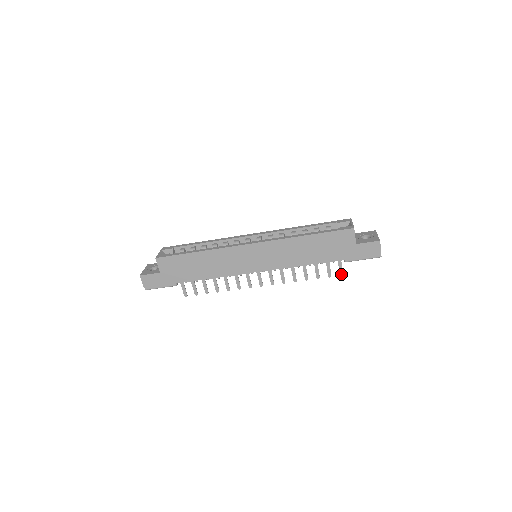
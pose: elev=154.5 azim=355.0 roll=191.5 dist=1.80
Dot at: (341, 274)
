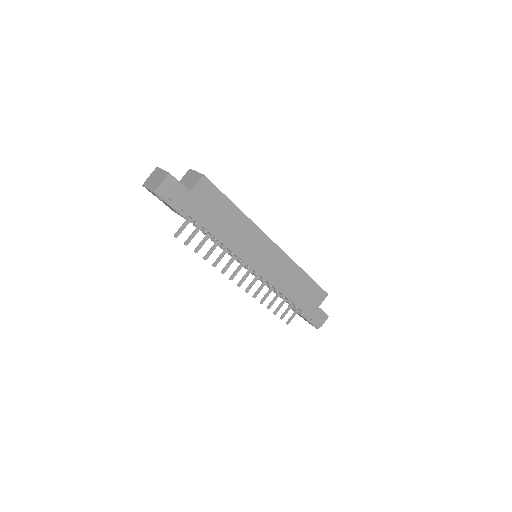
Dot at: (288, 323)
